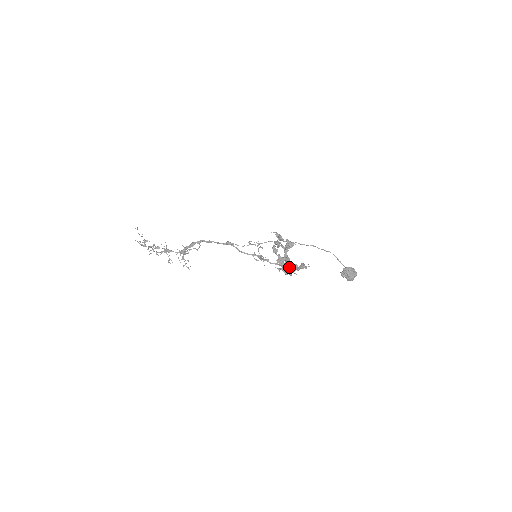
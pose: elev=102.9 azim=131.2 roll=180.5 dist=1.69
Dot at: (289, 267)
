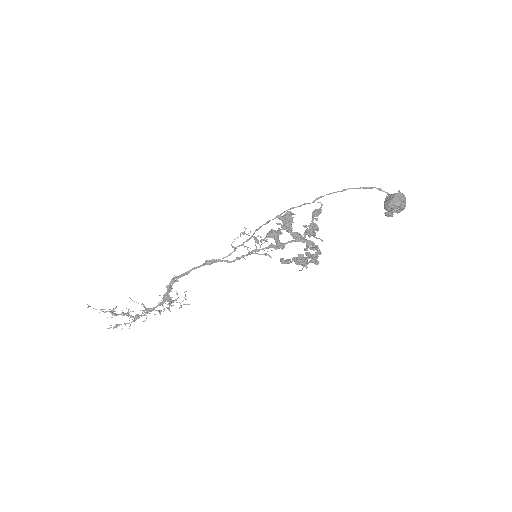
Dot at: (310, 246)
